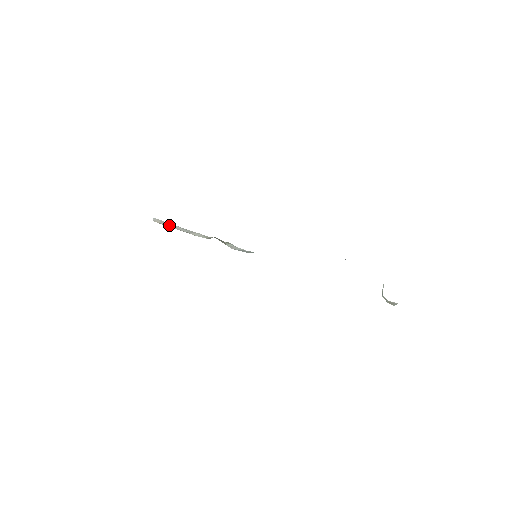
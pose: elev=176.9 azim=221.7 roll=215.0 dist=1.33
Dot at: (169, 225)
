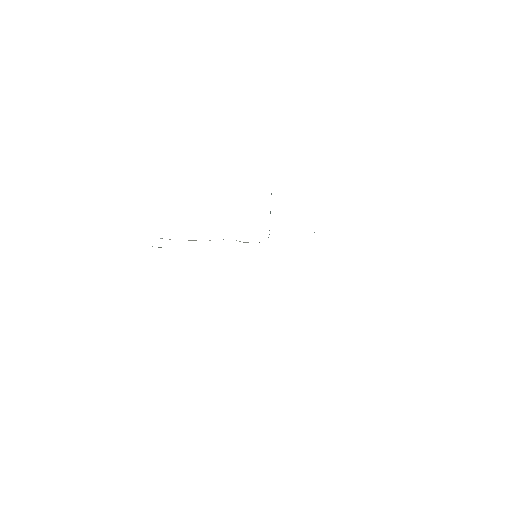
Dot at: occluded
